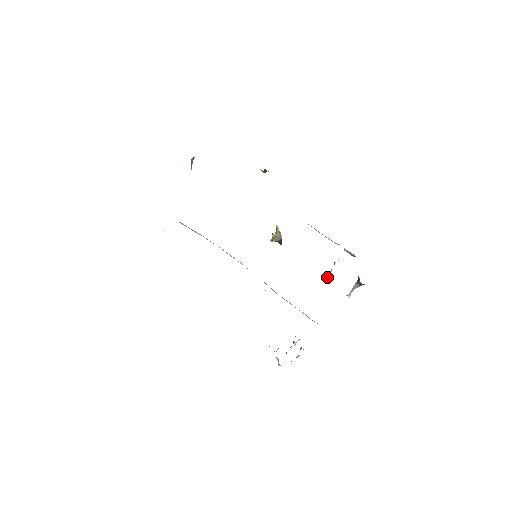
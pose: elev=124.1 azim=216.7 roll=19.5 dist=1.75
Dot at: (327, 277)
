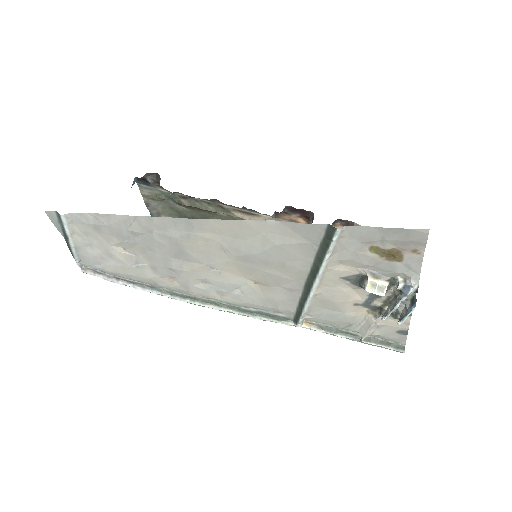
Dot at: occluded
